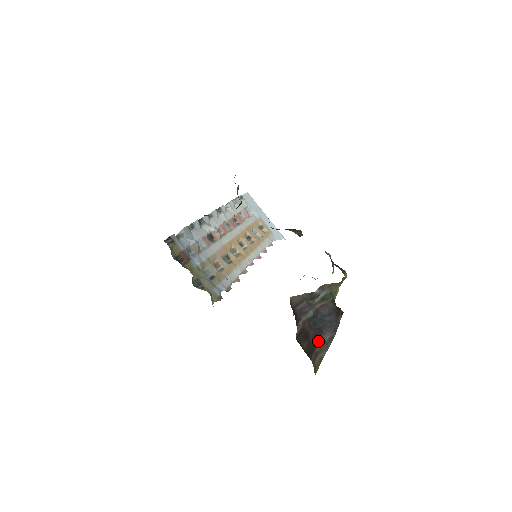
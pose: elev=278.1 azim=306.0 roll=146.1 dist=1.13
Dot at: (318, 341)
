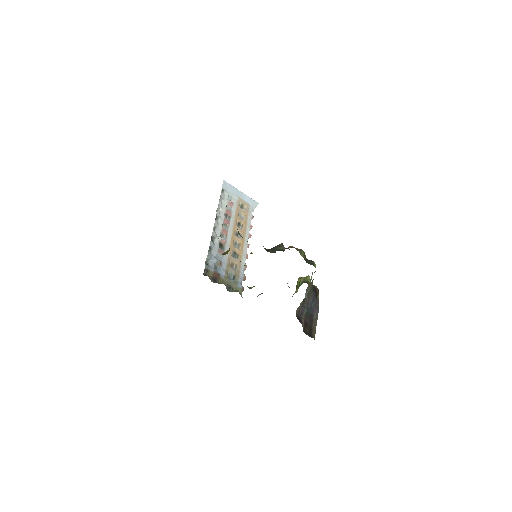
Dot at: (312, 322)
